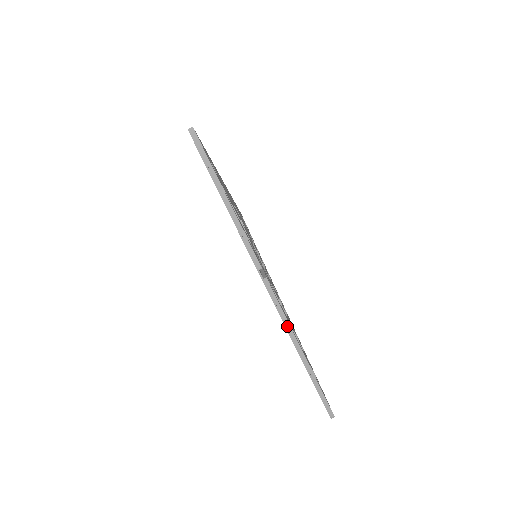
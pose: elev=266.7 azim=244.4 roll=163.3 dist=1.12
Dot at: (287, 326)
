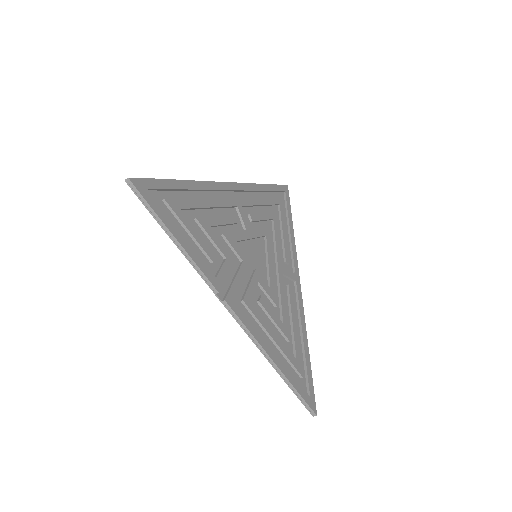
Dot at: (253, 340)
